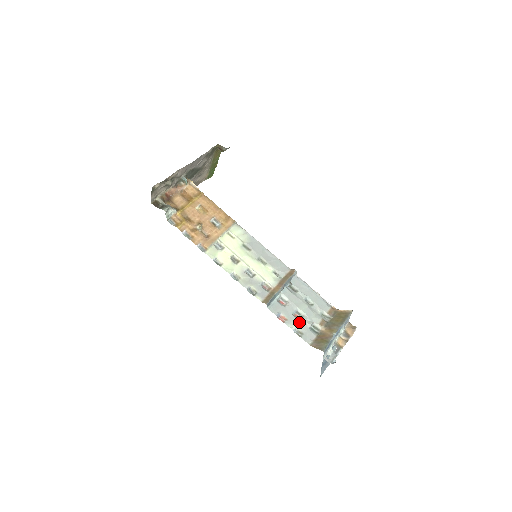
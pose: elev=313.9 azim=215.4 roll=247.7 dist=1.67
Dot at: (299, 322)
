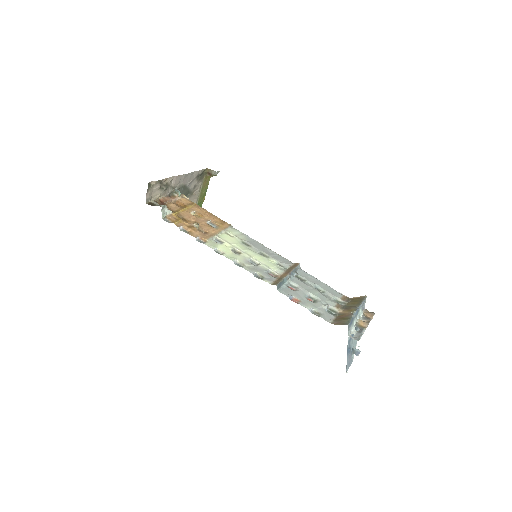
Dot at: (314, 304)
